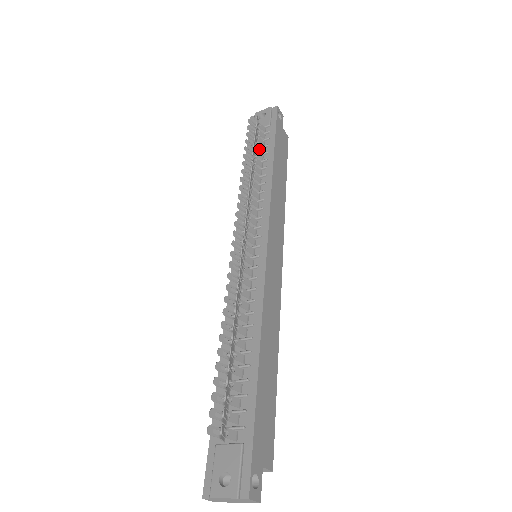
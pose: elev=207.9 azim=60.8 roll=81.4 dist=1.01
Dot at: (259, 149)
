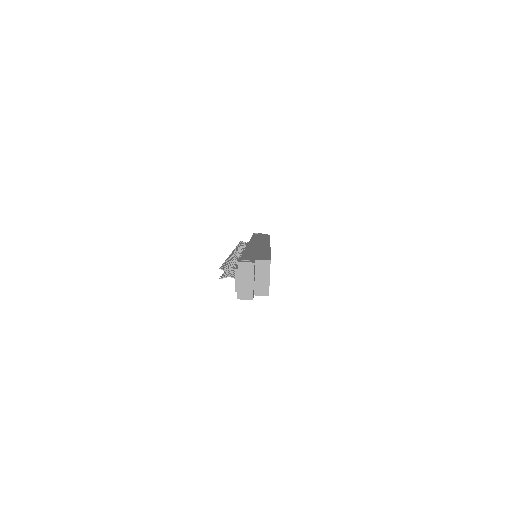
Dot at: occluded
